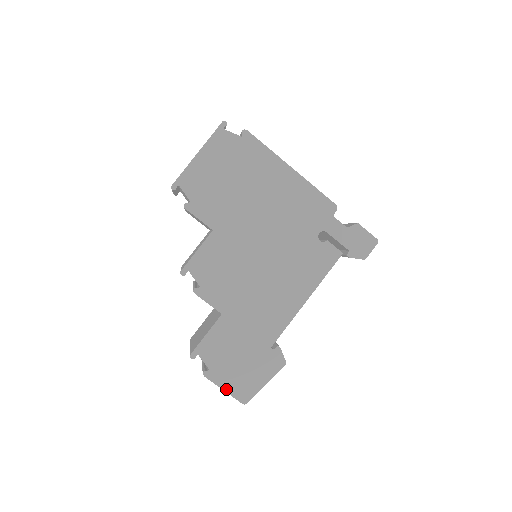
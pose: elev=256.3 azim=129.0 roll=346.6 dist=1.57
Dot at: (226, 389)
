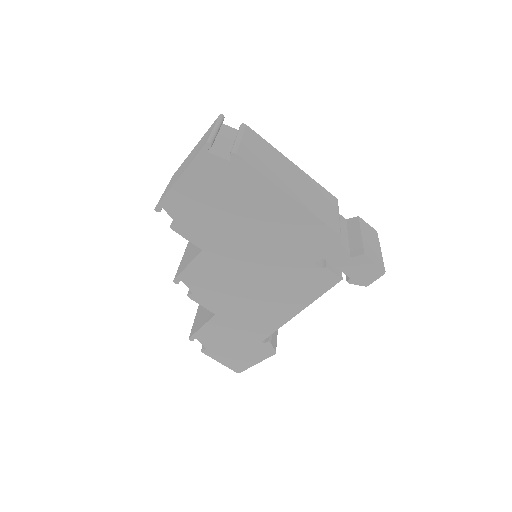
Dot at: (222, 362)
